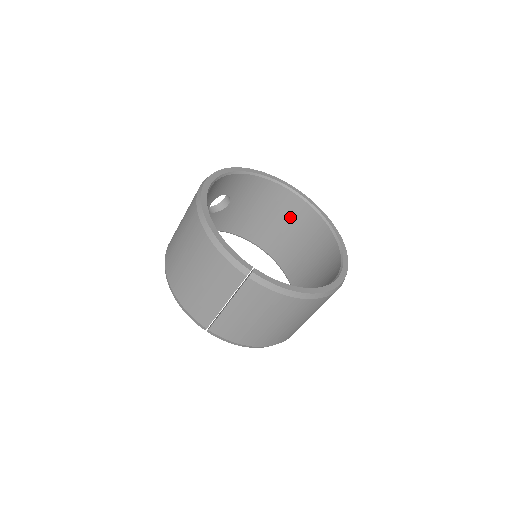
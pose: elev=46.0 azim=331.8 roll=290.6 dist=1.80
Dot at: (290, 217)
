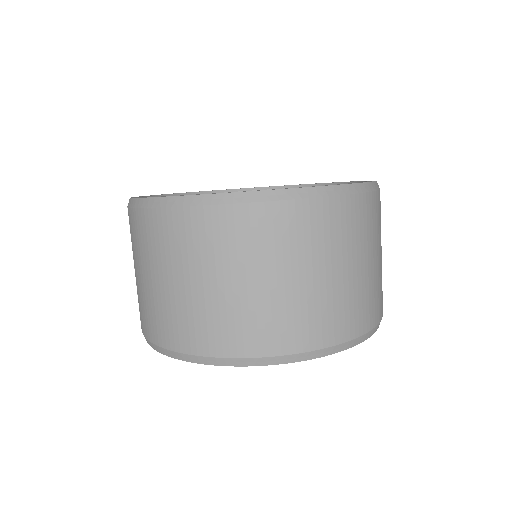
Dot at: occluded
